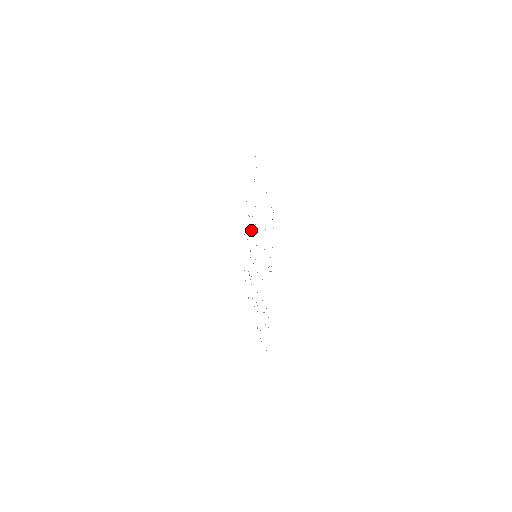
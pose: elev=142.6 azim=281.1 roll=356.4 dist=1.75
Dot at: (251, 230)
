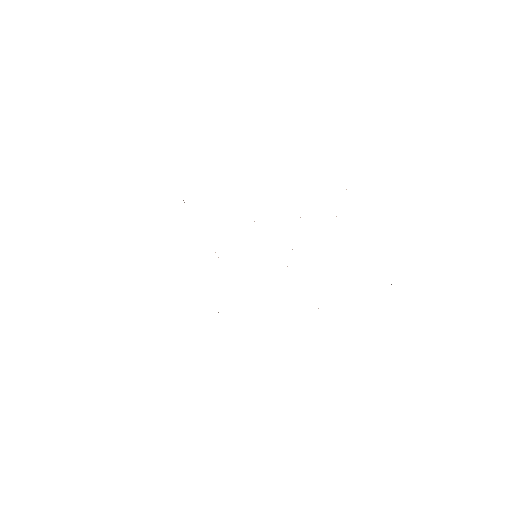
Dot at: occluded
